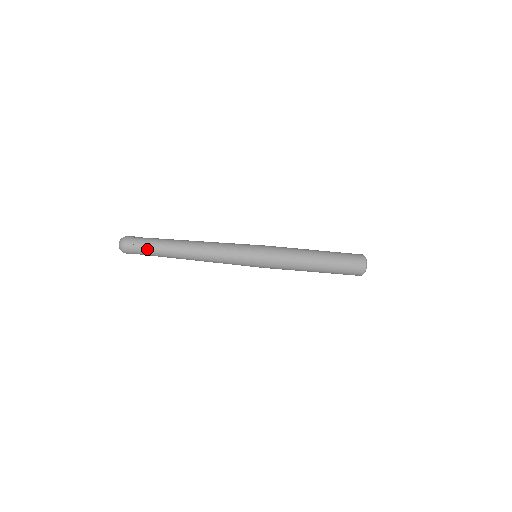
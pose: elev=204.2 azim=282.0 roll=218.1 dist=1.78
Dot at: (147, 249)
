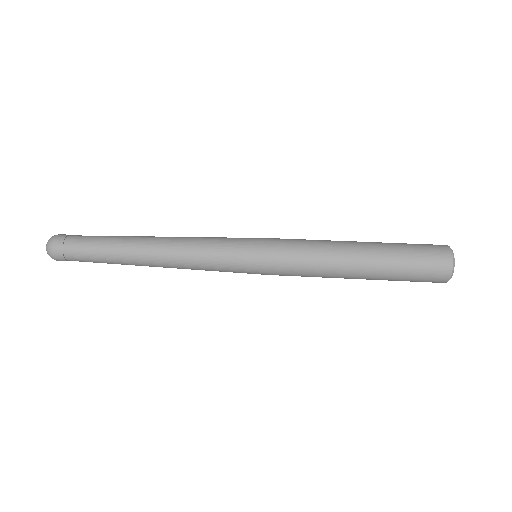
Dot at: (83, 253)
